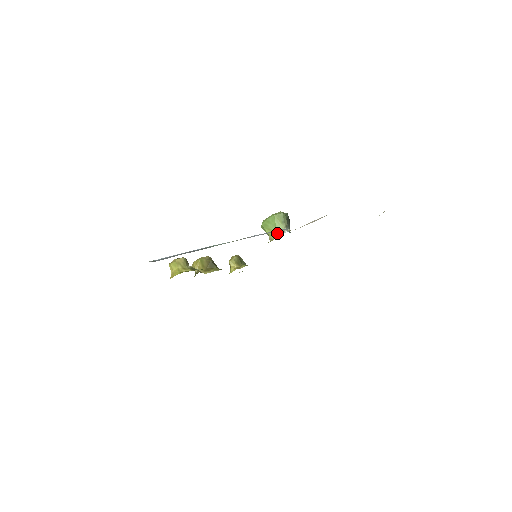
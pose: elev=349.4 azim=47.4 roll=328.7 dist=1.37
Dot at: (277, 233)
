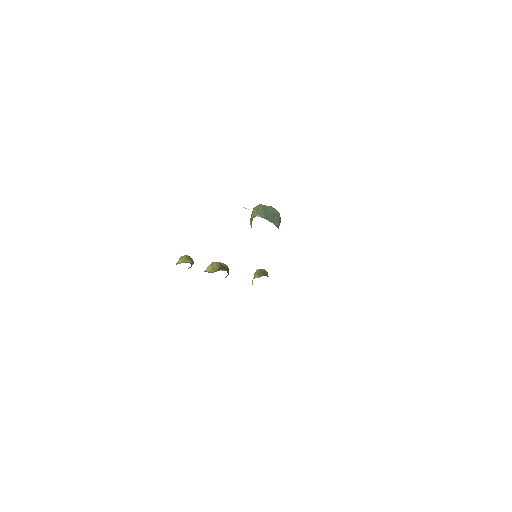
Dot at: occluded
